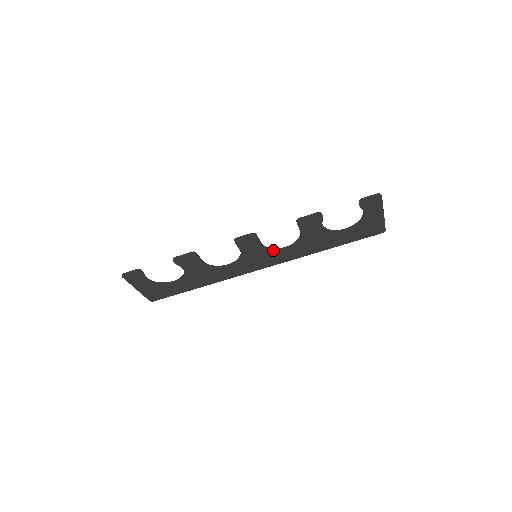
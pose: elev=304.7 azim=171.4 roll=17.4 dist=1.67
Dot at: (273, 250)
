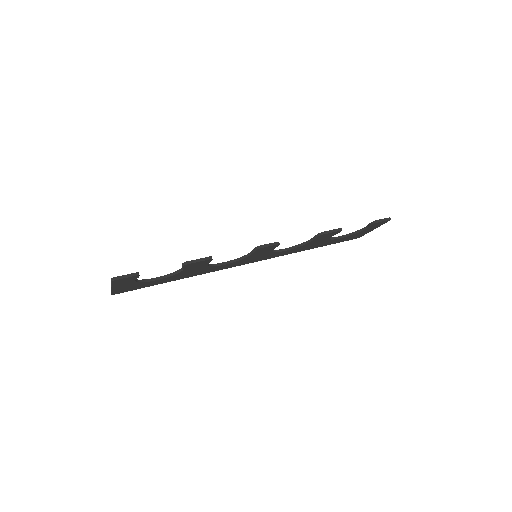
Dot at: (275, 252)
